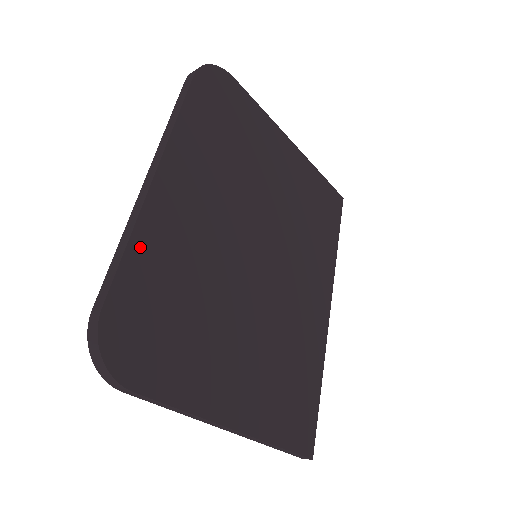
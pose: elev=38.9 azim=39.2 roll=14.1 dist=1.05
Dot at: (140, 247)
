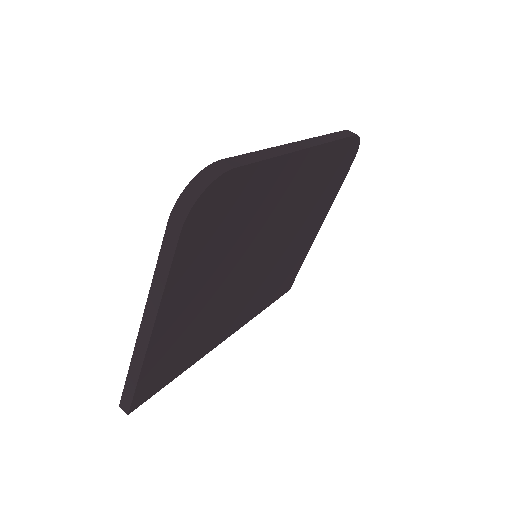
Dot at: (268, 169)
